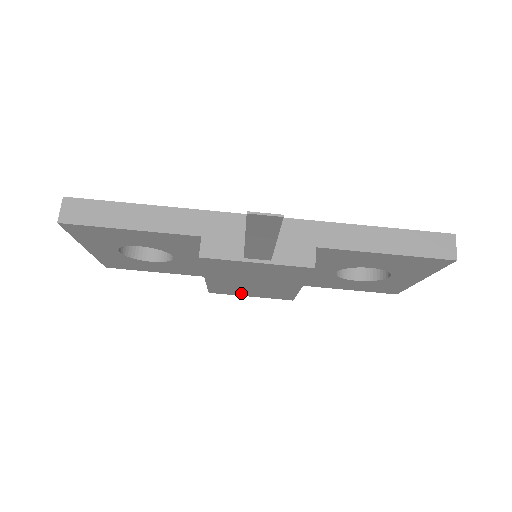
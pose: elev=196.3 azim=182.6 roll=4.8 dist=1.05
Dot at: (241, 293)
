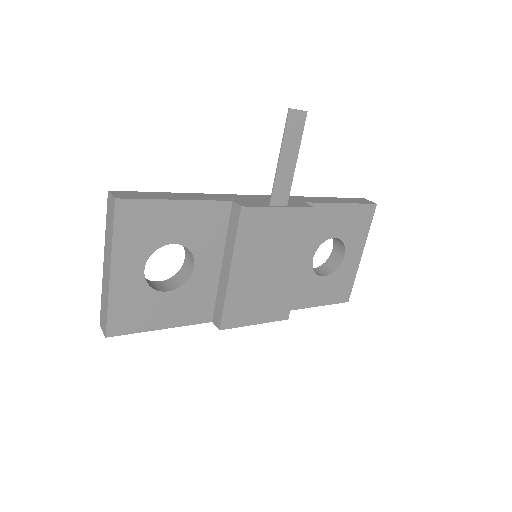
Dot at: (249, 316)
